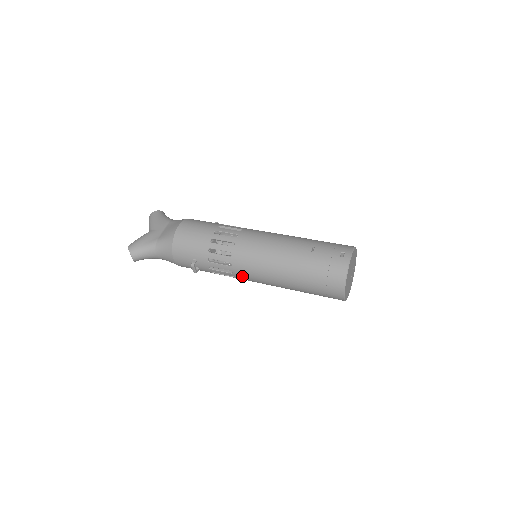
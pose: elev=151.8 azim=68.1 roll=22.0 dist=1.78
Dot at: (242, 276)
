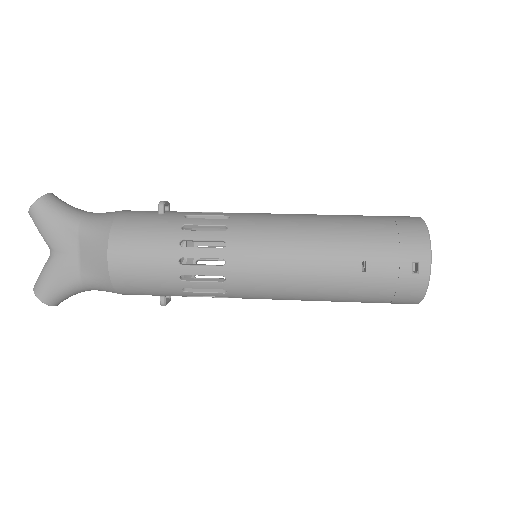
Dot at: occluded
